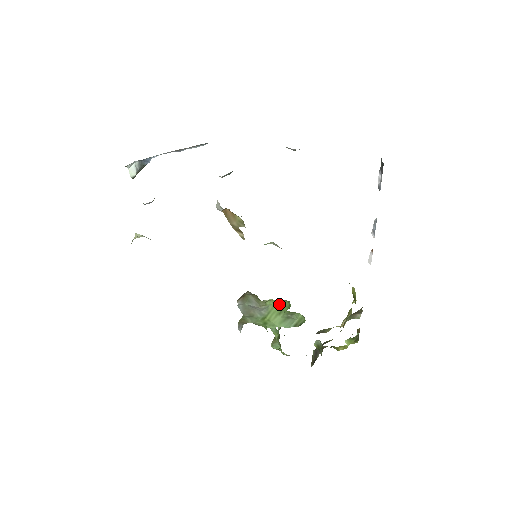
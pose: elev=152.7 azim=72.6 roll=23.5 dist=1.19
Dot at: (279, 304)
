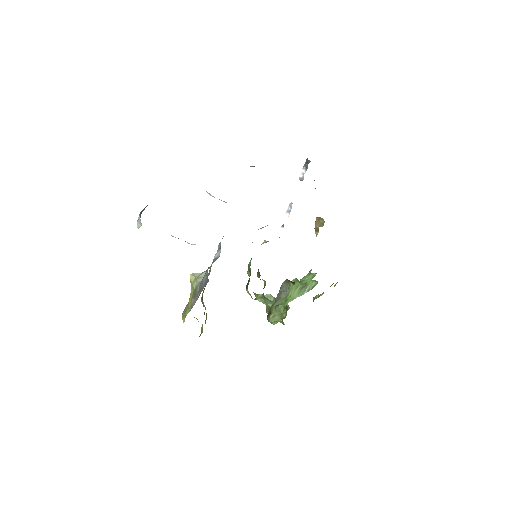
Dot at: (305, 279)
